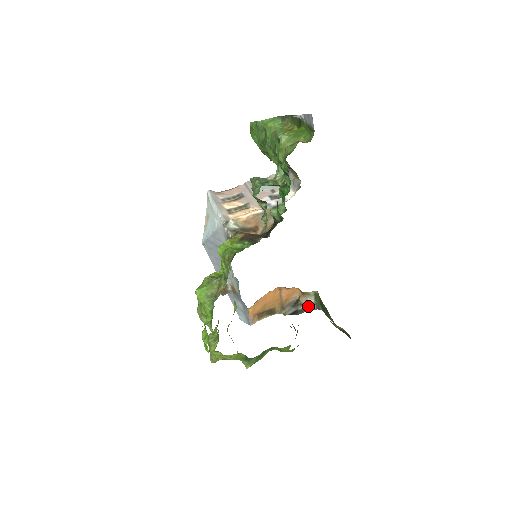
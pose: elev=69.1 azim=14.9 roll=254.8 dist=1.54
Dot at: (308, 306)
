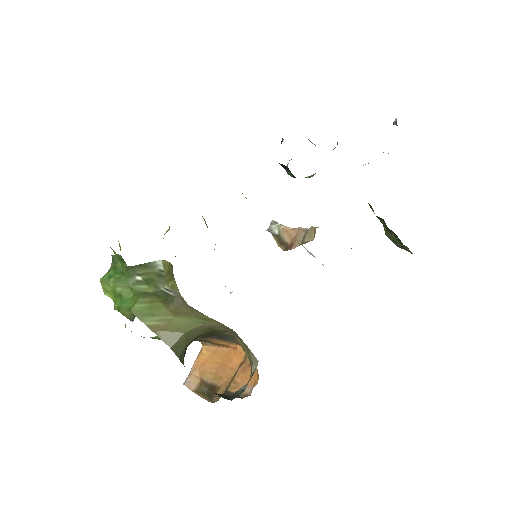
Dot at: (234, 394)
